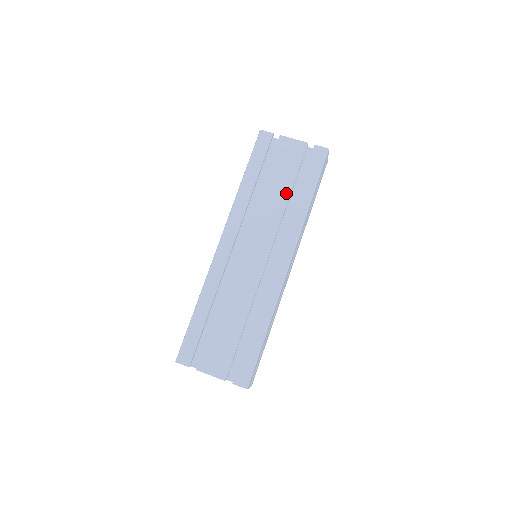
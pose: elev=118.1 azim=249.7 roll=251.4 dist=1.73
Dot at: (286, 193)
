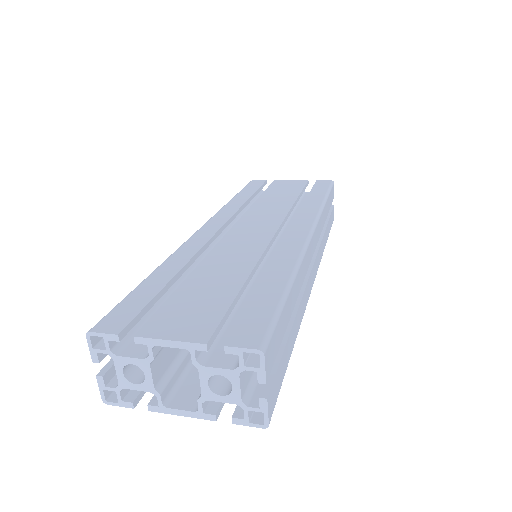
Dot at: (291, 199)
